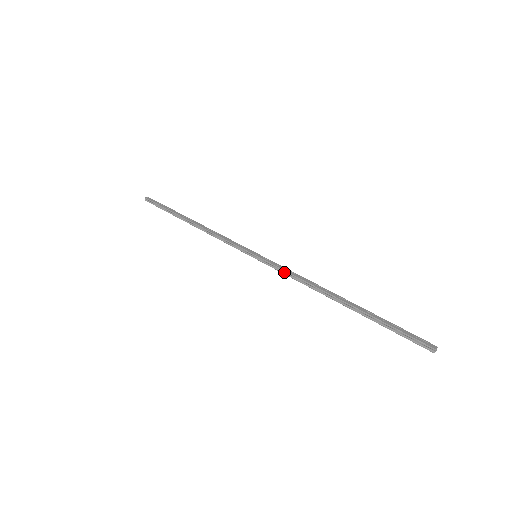
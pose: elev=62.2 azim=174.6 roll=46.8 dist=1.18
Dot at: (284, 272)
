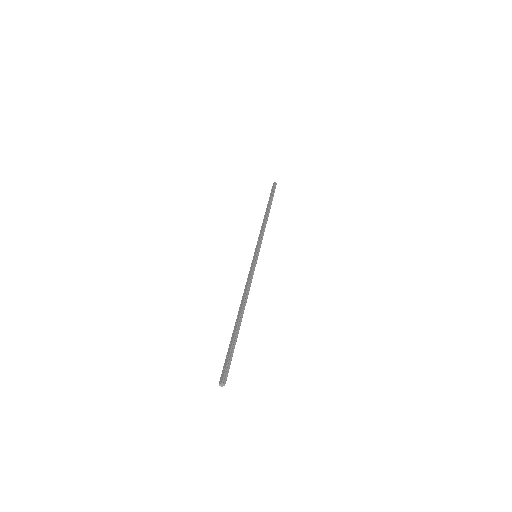
Dot at: (249, 277)
